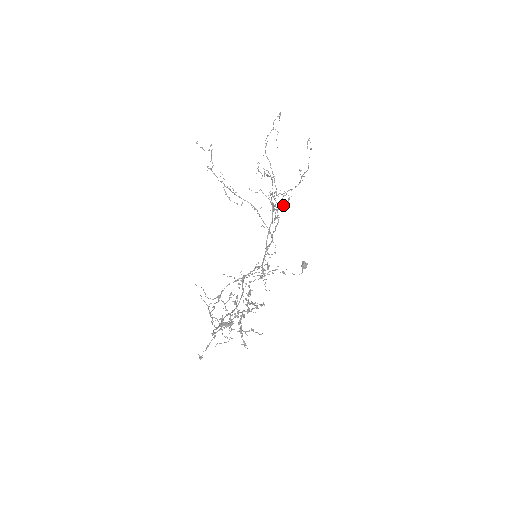
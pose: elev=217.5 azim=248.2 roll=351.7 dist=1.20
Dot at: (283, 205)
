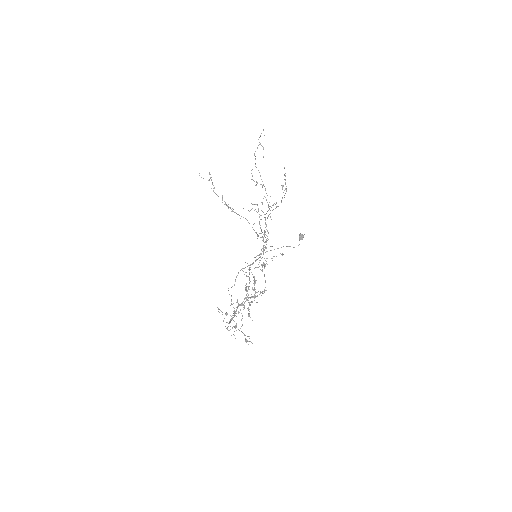
Dot at: occluded
